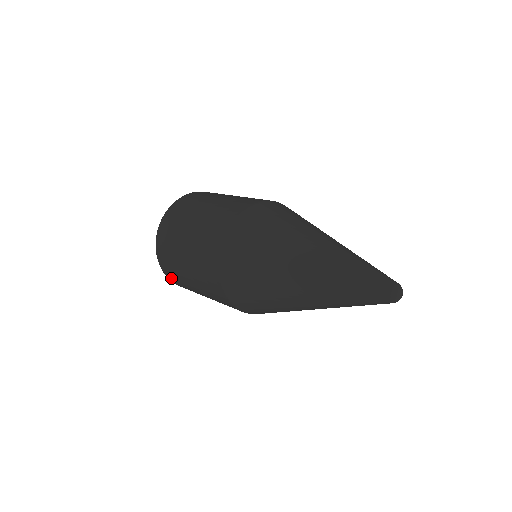
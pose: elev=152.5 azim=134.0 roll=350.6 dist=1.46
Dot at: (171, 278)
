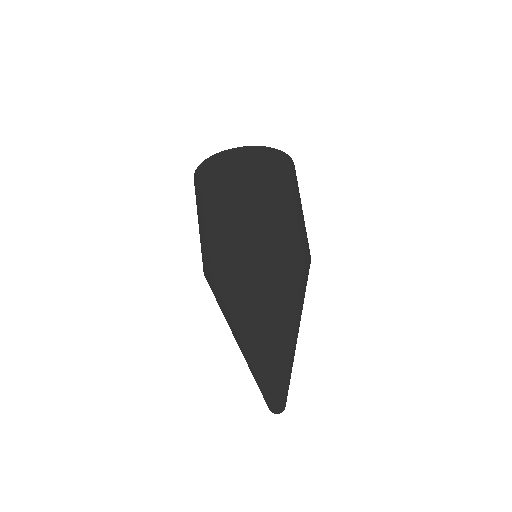
Dot at: occluded
